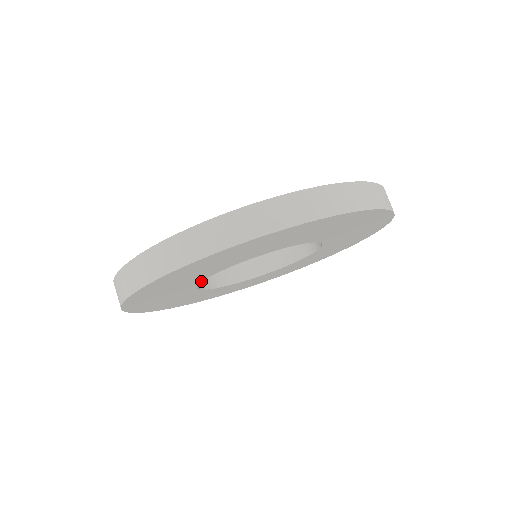
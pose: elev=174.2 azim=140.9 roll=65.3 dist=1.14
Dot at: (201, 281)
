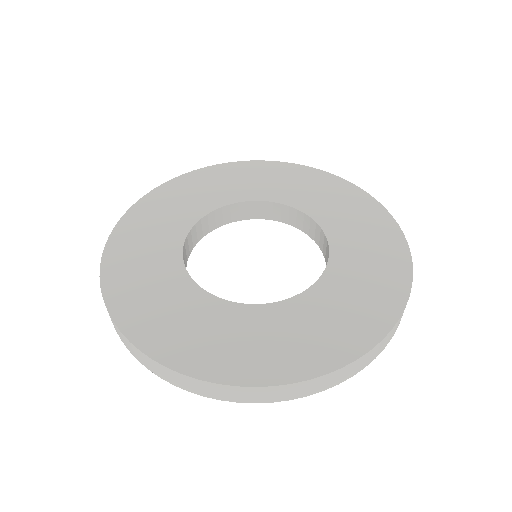
Dot at: (188, 257)
